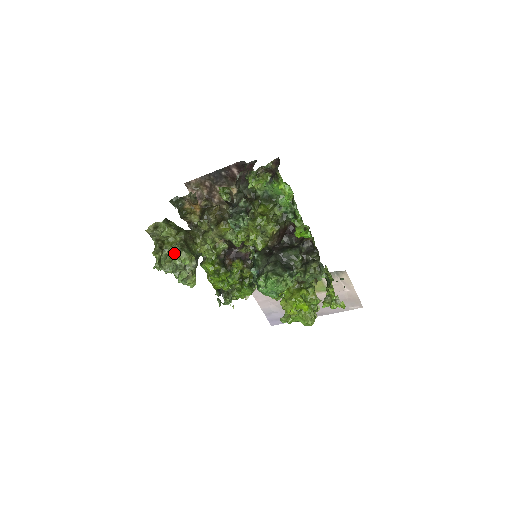
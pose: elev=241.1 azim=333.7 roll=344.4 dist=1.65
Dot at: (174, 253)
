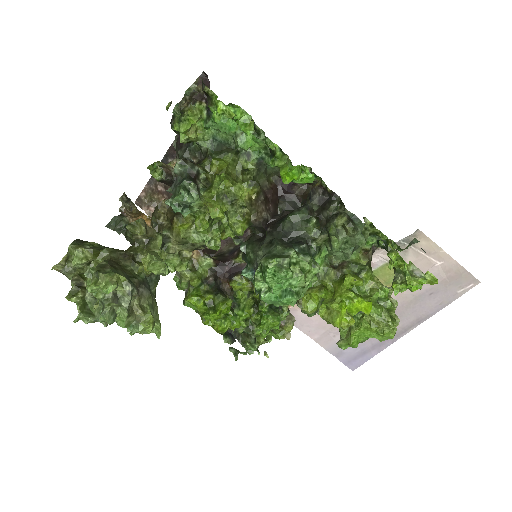
Dot at: (91, 283)
